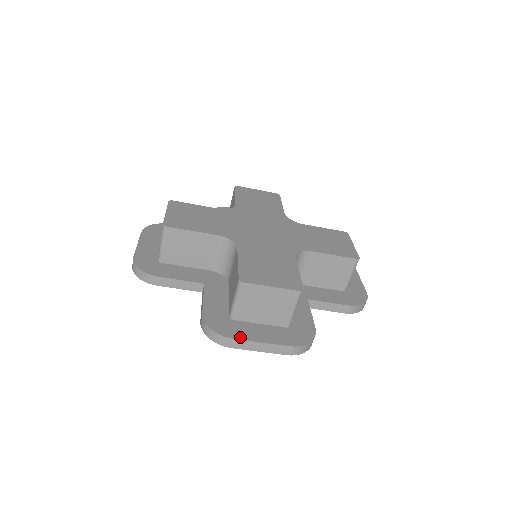
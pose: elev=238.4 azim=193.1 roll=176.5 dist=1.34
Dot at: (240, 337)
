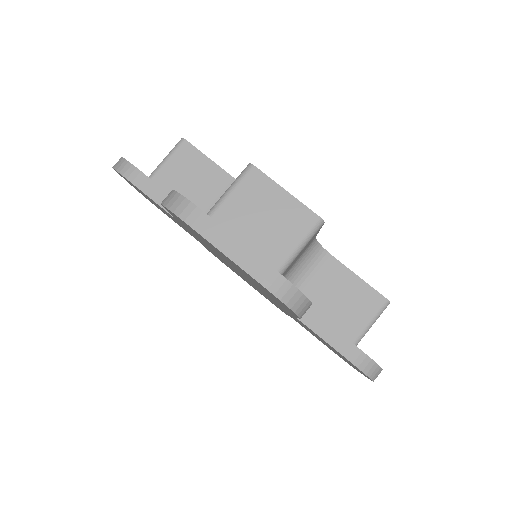
Dot at: occluded
